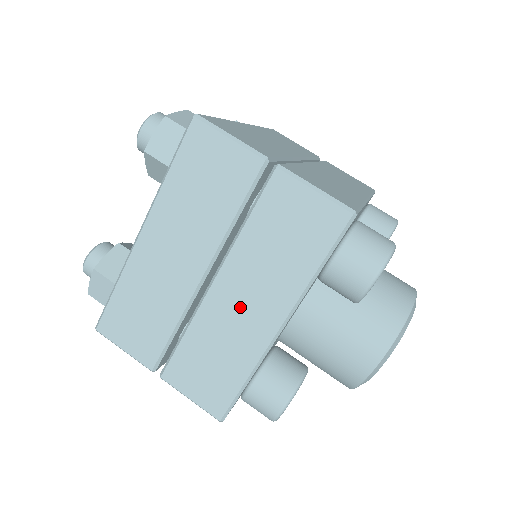
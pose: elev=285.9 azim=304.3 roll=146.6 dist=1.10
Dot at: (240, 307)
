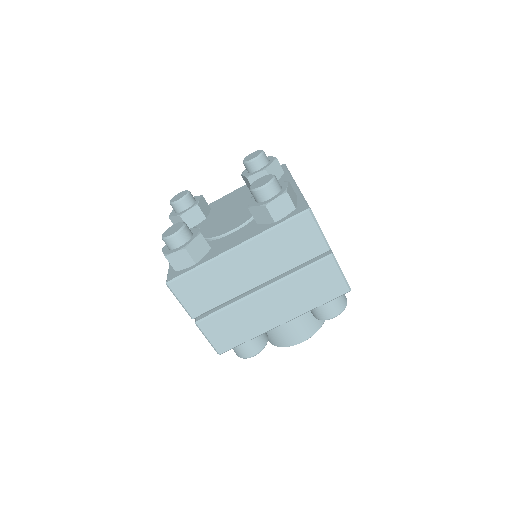
Dot at: (270, 307)
